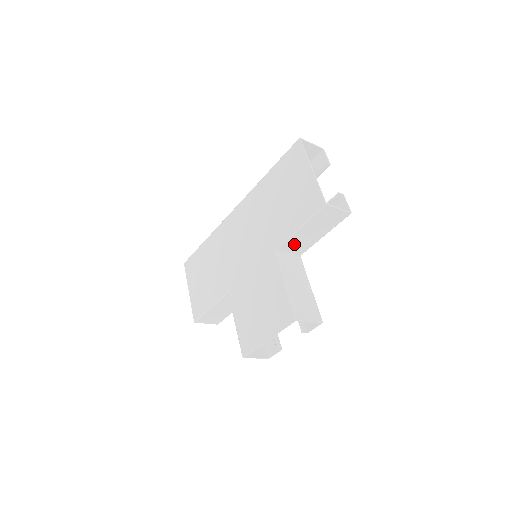
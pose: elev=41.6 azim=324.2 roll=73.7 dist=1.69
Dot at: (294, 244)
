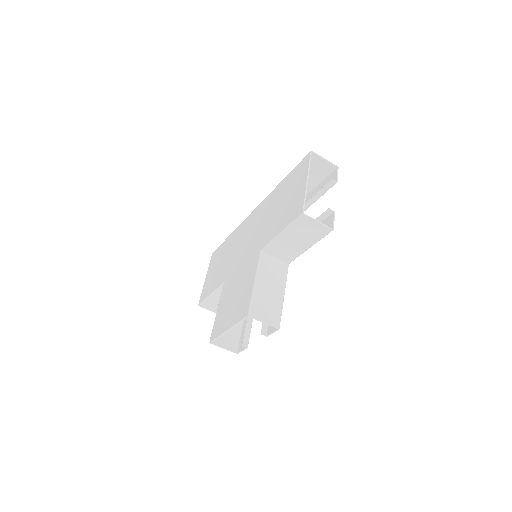
Dot at: (279, 249)
